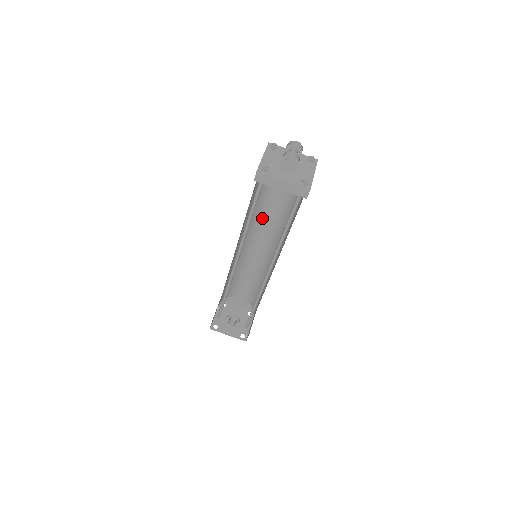
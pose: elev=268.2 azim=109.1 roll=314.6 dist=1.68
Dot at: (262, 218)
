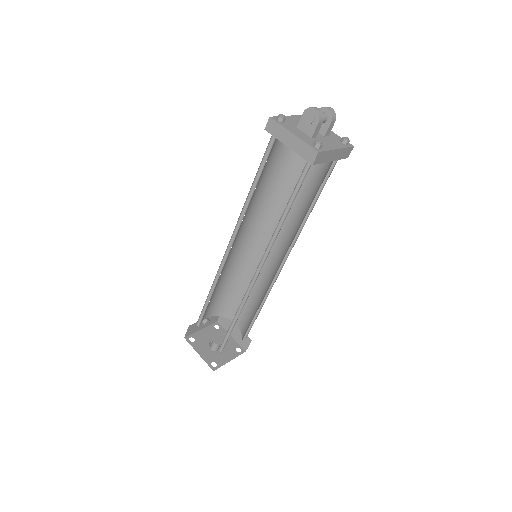
Dot at: (280, 216)
